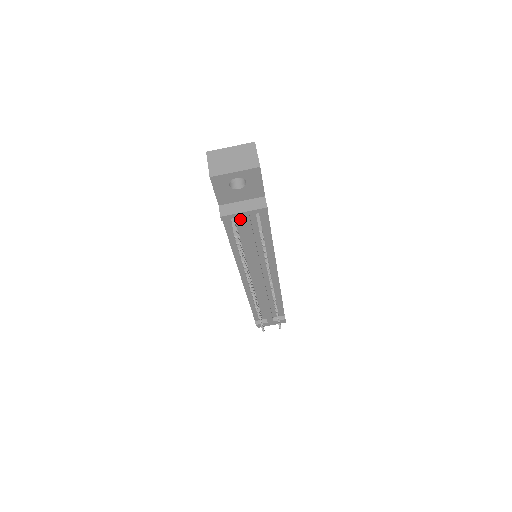
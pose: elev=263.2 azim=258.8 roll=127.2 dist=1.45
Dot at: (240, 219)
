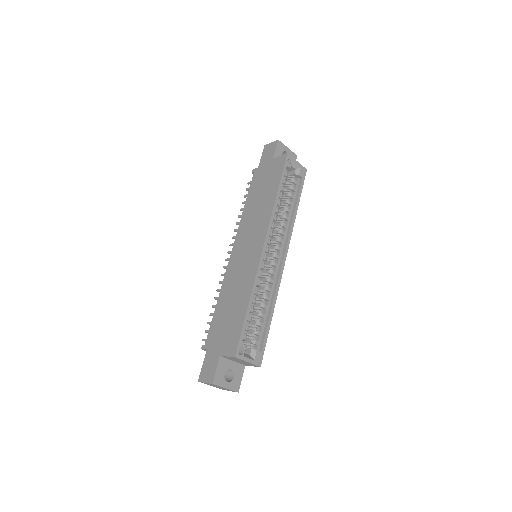
Dot at: occluded
